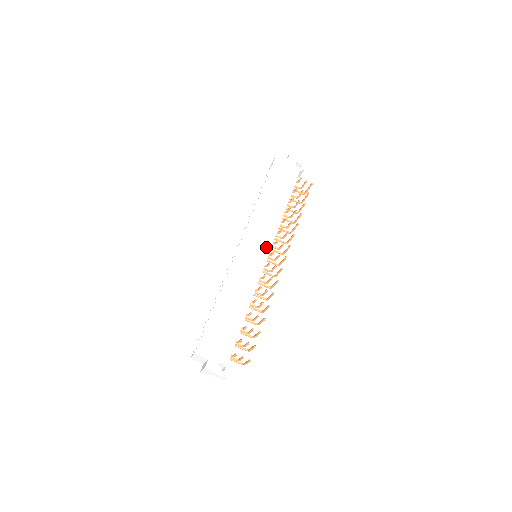
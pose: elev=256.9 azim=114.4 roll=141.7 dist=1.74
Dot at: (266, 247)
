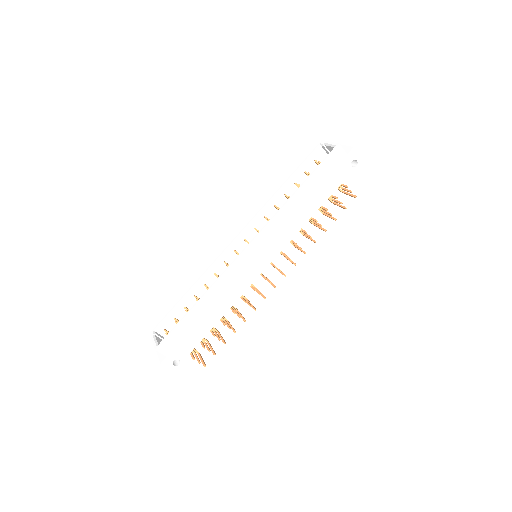
Dot at: (270, 256)
